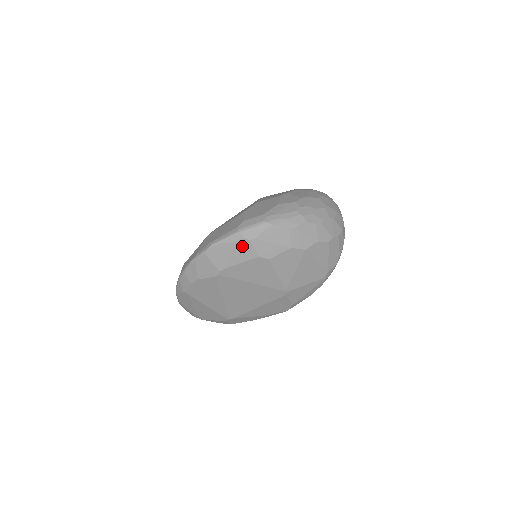
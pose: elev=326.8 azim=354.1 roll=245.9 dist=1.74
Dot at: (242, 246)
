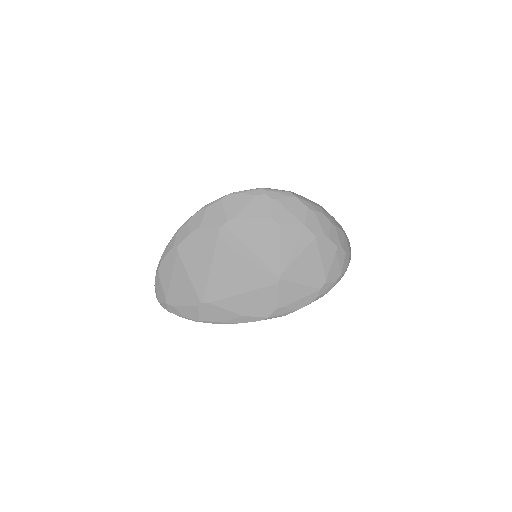
Dot at: (261, 201)
